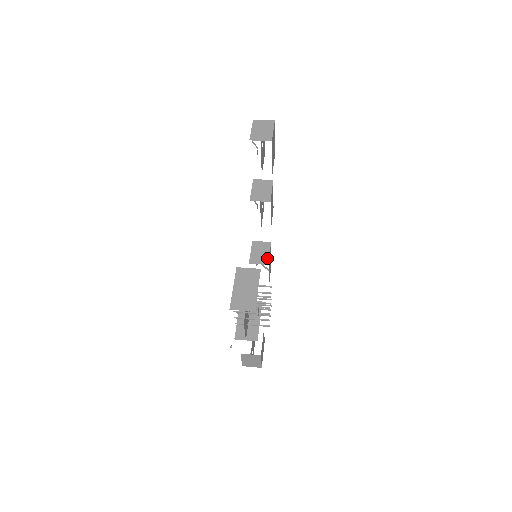
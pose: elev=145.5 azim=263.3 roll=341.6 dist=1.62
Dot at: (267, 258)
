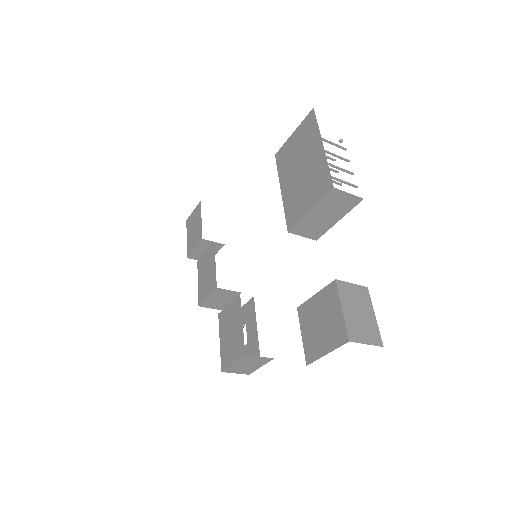
Dot at: occluded
